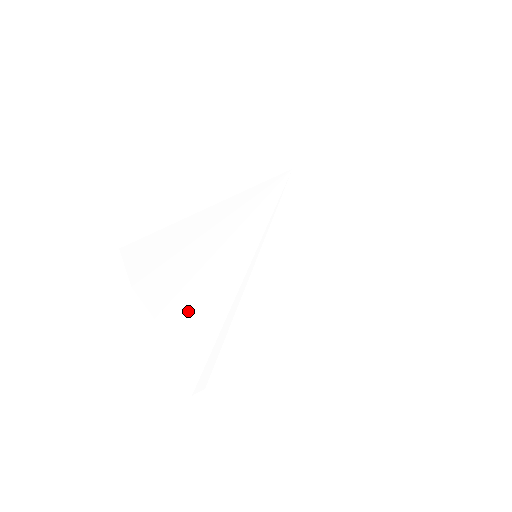
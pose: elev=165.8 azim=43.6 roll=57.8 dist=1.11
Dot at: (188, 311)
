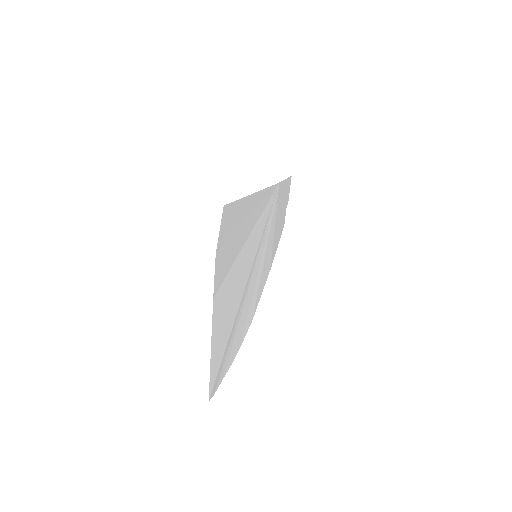
Dot at: (226, 298)
